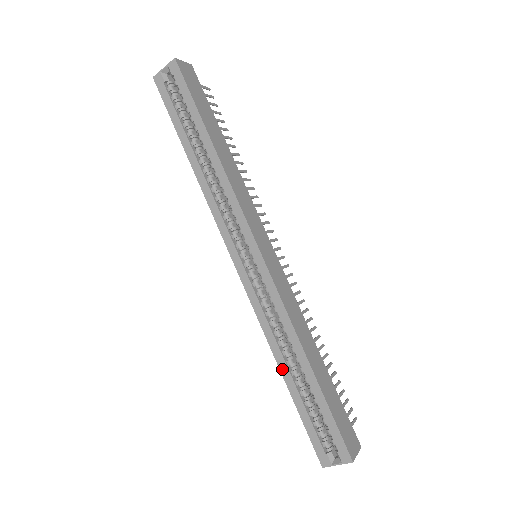
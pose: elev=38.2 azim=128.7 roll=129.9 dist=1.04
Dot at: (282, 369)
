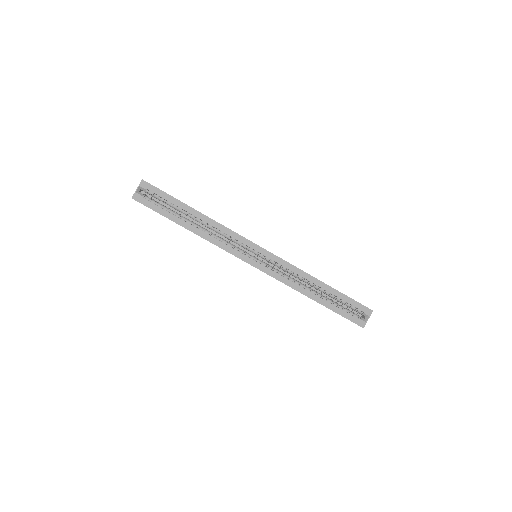
Dot at: (313, 298)
